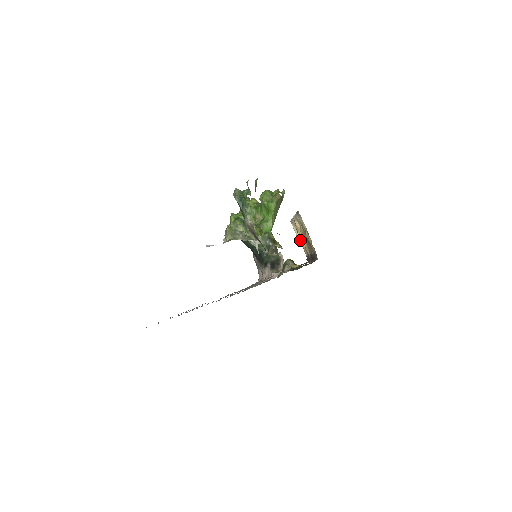
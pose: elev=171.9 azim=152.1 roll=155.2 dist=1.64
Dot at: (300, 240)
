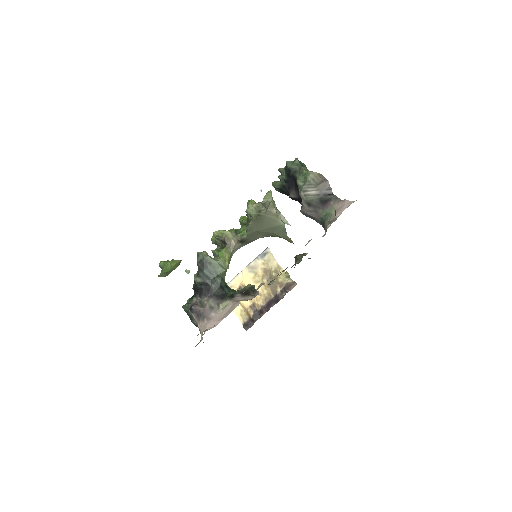
Dot at: occluded
